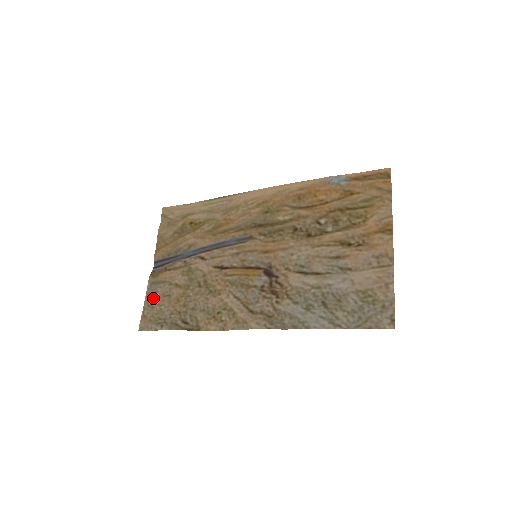
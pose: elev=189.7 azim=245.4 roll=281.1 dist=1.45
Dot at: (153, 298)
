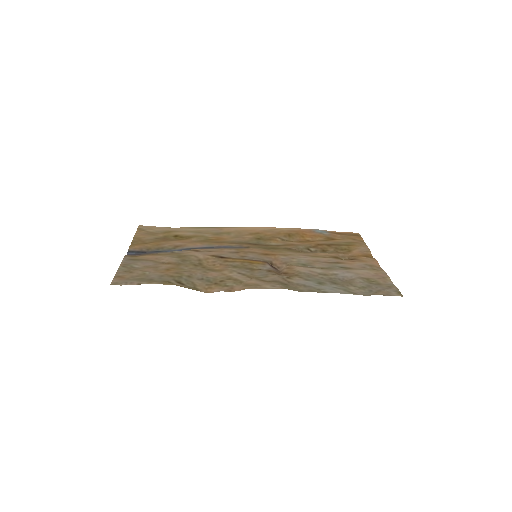
Dot at: (131, 267)
